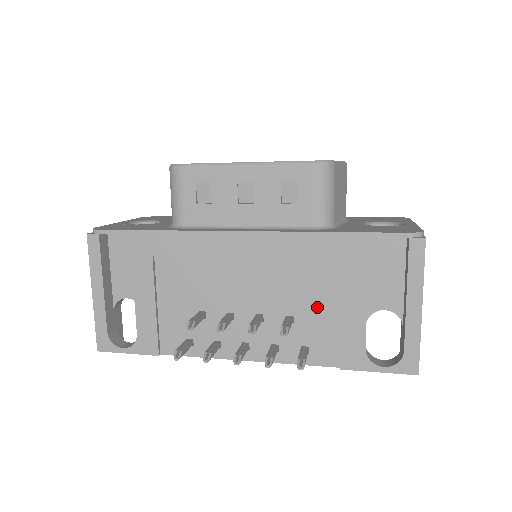
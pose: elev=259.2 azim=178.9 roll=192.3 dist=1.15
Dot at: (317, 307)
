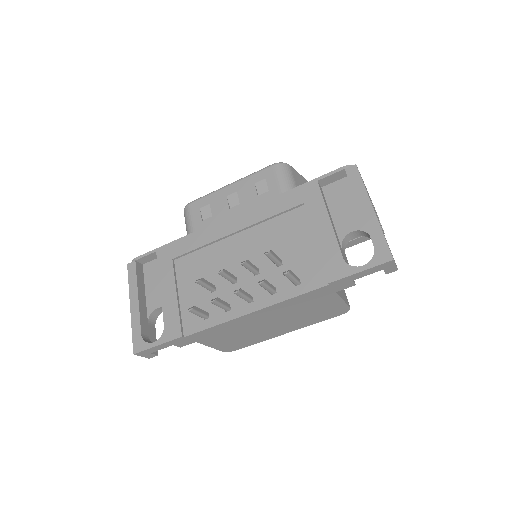
Dot at: (297, 245)
